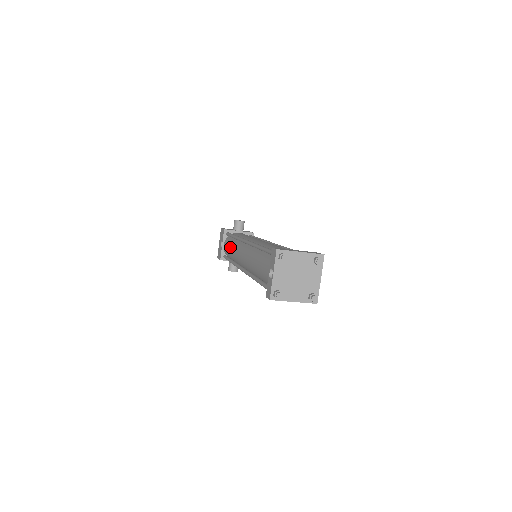
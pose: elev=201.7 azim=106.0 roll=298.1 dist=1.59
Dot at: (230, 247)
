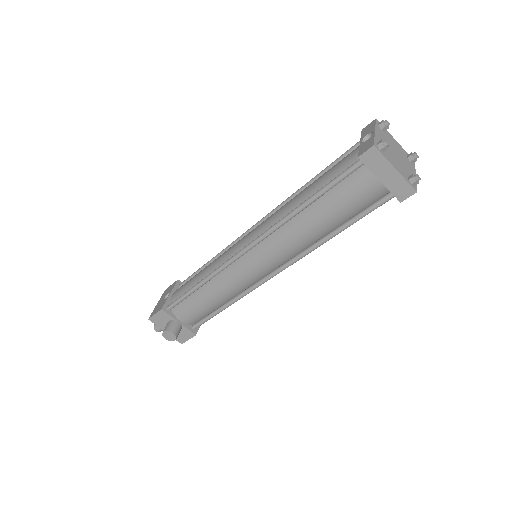
Dot at: (200, 271)
